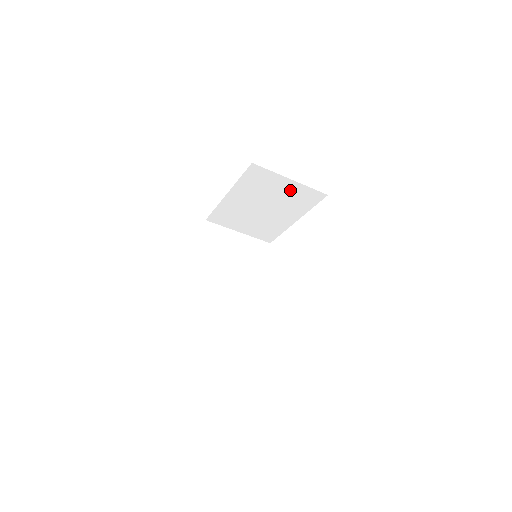
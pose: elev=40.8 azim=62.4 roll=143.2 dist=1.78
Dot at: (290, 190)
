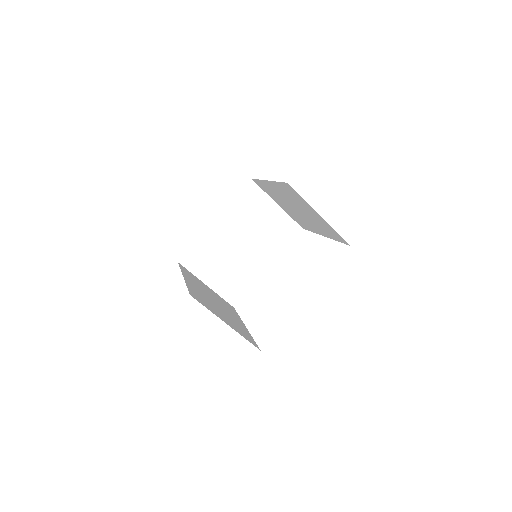
Dot at: (273, 219)
